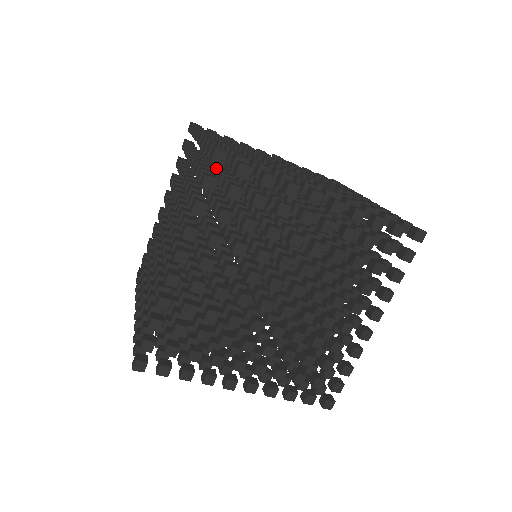
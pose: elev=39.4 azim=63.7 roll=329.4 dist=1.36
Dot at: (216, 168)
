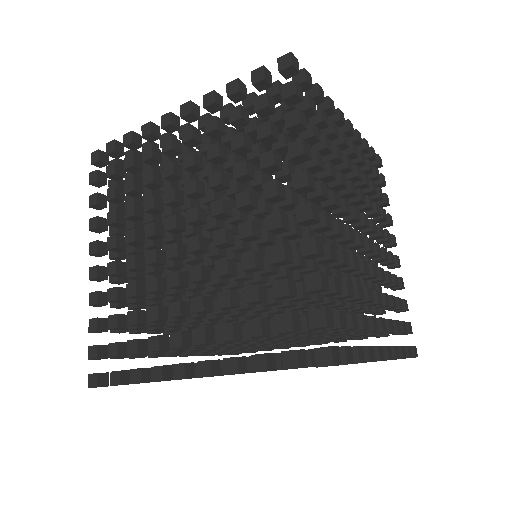
Dot at: occluded
